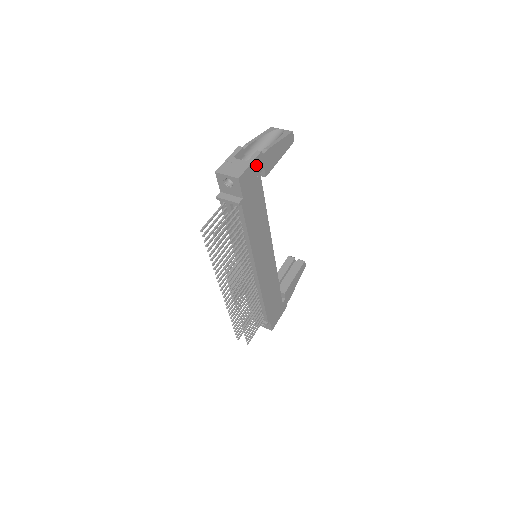
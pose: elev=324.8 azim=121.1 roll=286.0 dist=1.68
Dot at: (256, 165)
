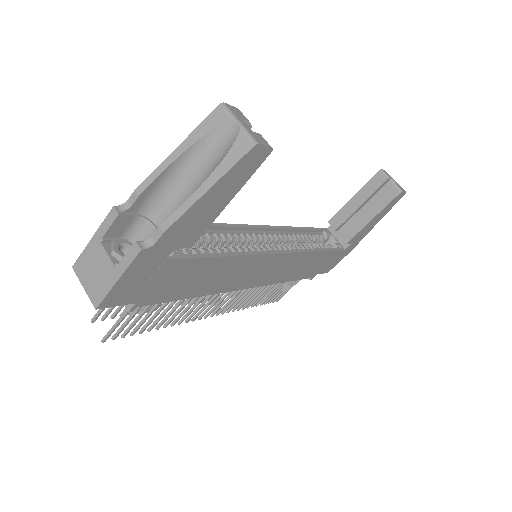
Dot at: (141, 266)
